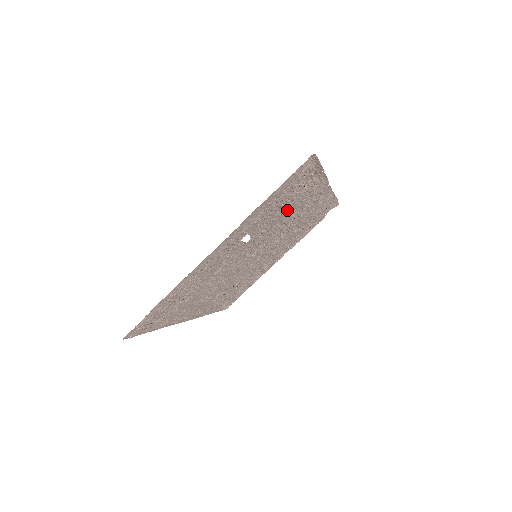
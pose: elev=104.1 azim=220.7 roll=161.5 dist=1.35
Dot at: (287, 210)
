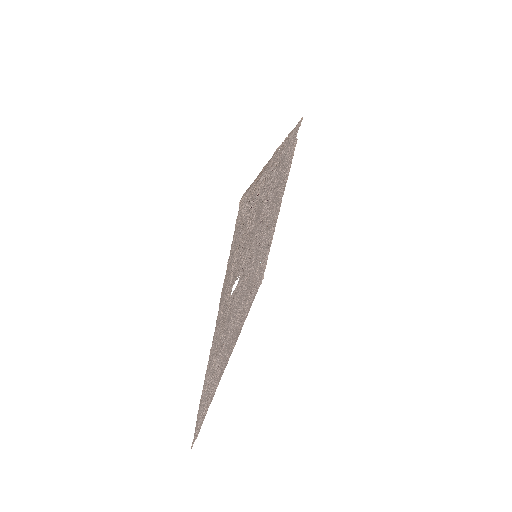
Dot at: (255, 220)
